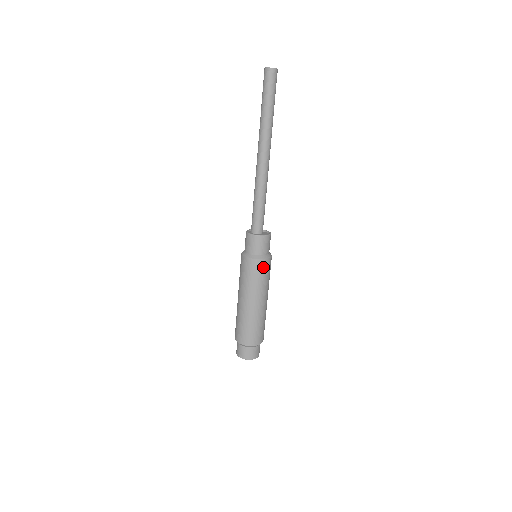
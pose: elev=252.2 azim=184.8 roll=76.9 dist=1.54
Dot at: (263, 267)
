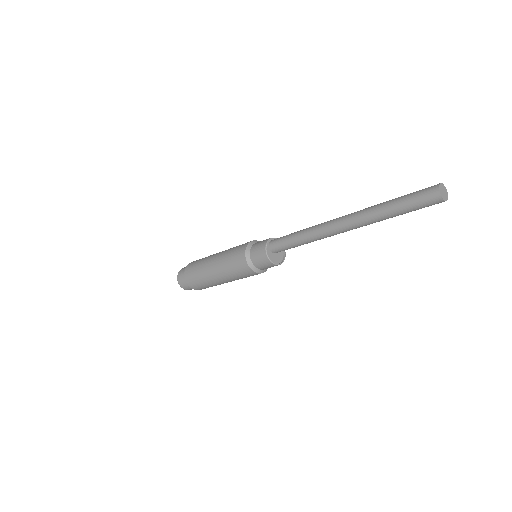
Dot at: occluded
